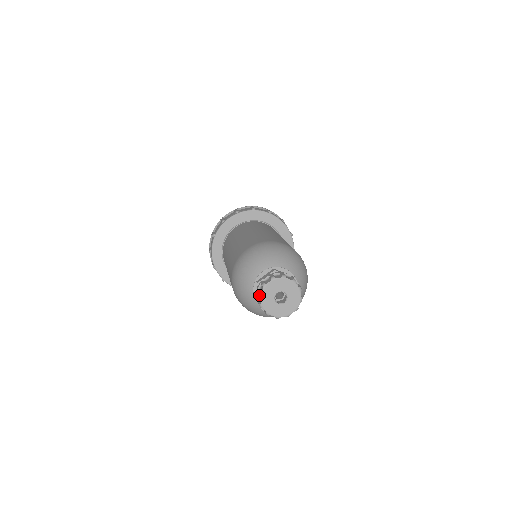
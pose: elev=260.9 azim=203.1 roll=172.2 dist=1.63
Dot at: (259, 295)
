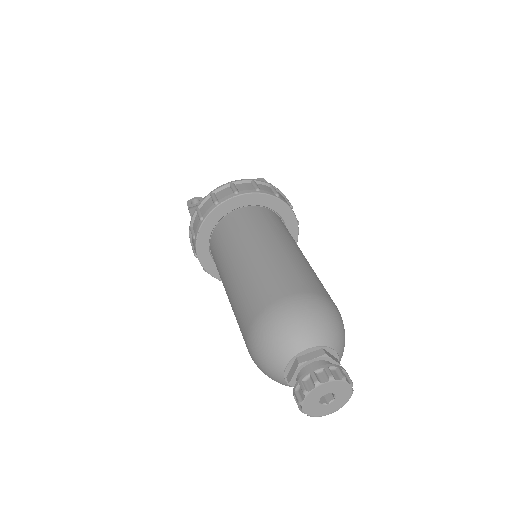
Dot at: occluded
